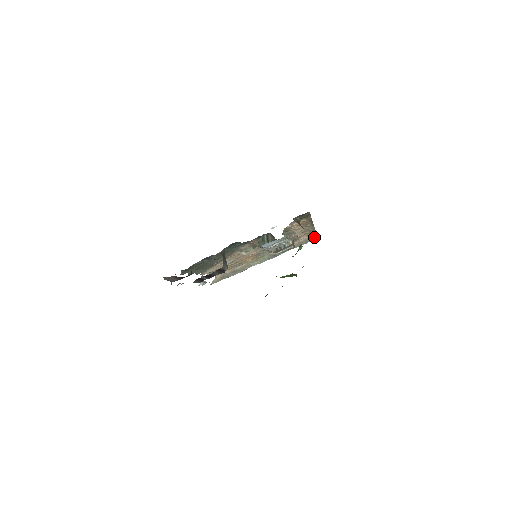
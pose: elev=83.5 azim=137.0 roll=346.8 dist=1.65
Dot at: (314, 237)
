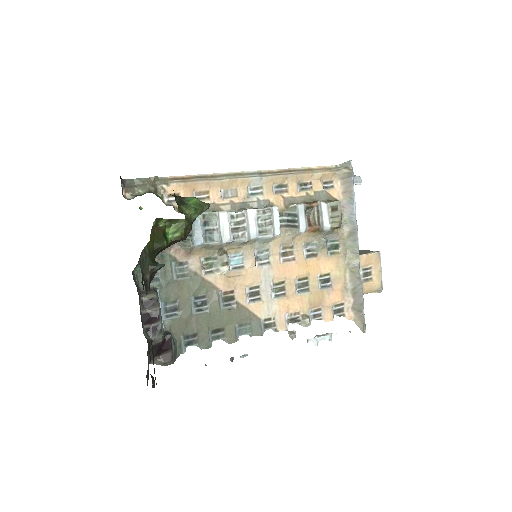
Dot at: (343, 170)
